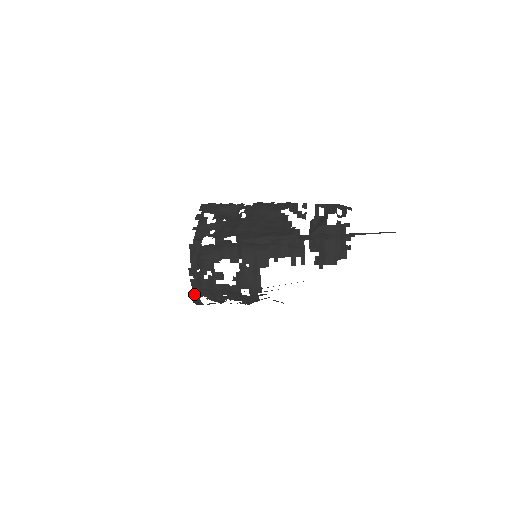
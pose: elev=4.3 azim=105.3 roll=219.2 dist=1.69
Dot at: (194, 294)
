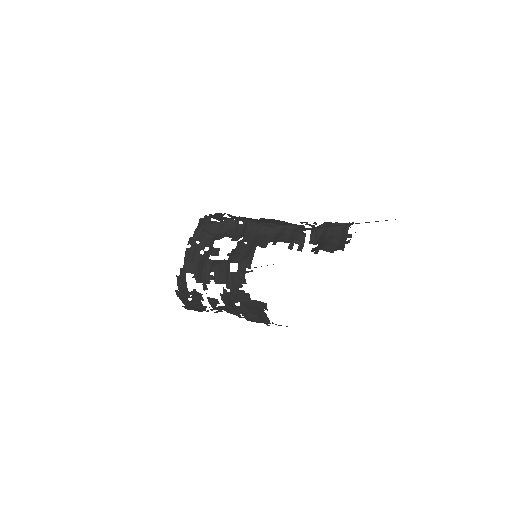
Dot at: (183, 267)
